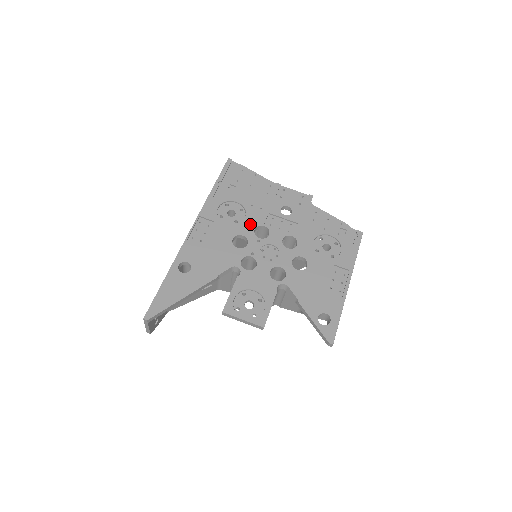
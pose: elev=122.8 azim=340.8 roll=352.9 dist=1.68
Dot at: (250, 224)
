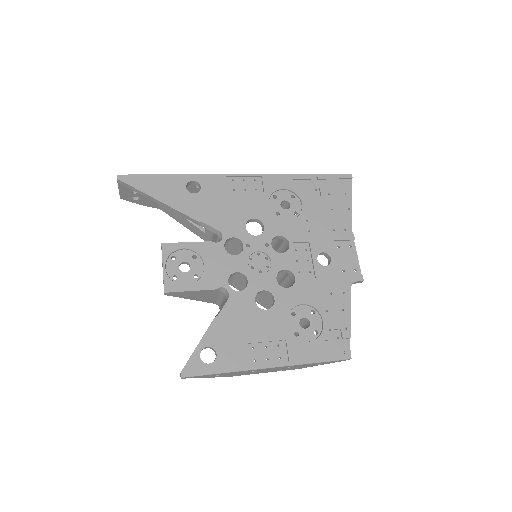
Dot at: (283, 228)
